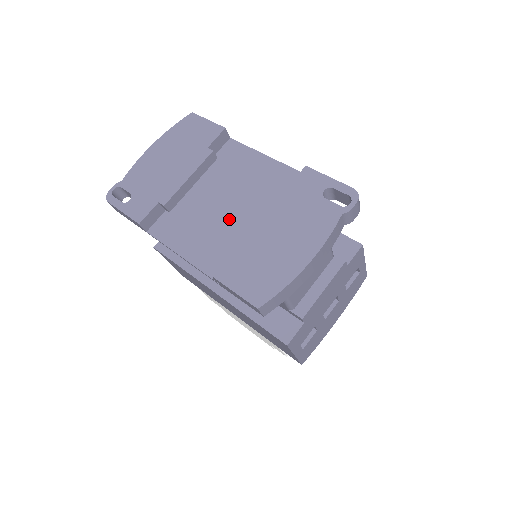
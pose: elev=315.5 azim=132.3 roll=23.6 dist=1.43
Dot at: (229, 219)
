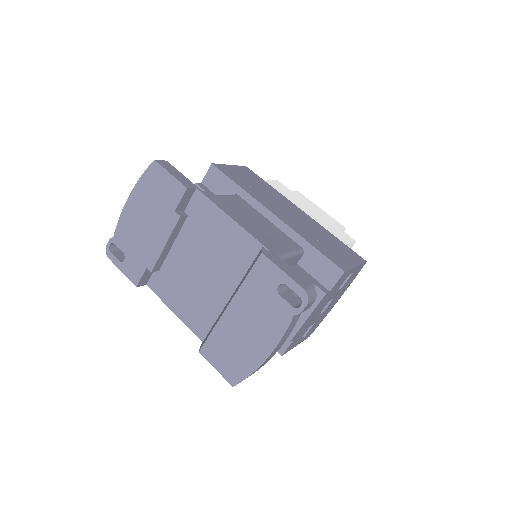
Dot at: (207, 286)
